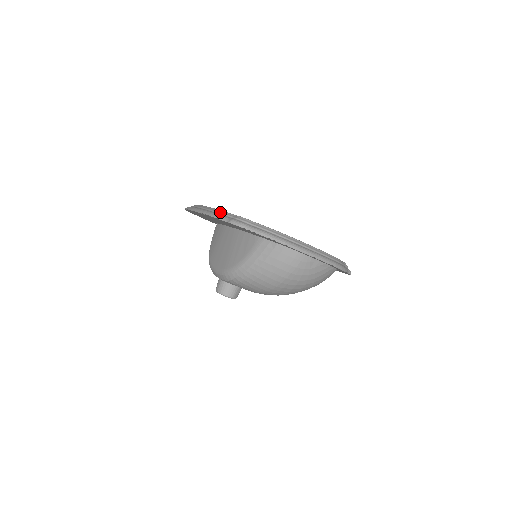
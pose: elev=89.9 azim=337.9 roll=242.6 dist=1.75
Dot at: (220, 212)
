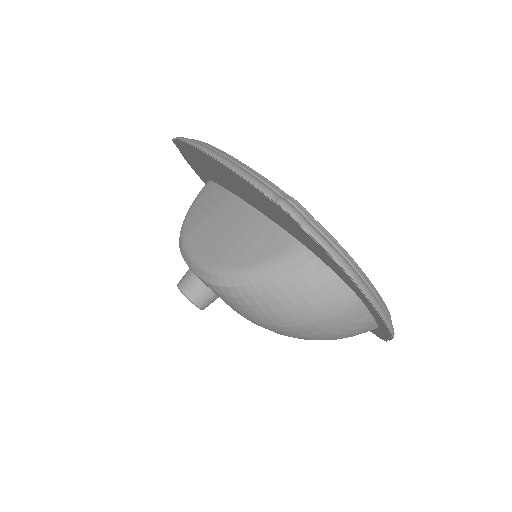
Dot at: (257, 175)
